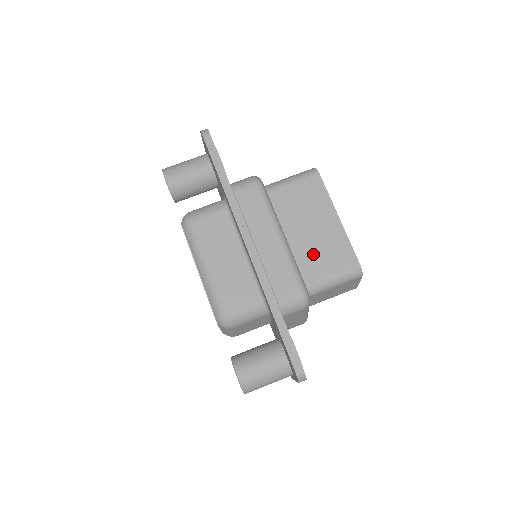
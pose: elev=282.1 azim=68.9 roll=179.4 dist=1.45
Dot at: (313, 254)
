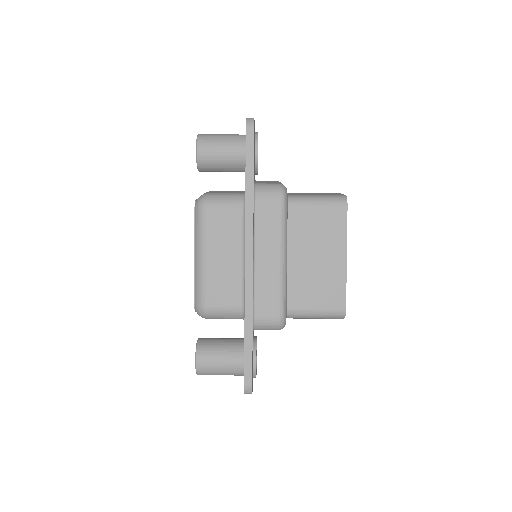
Dot at: (307, 283)
